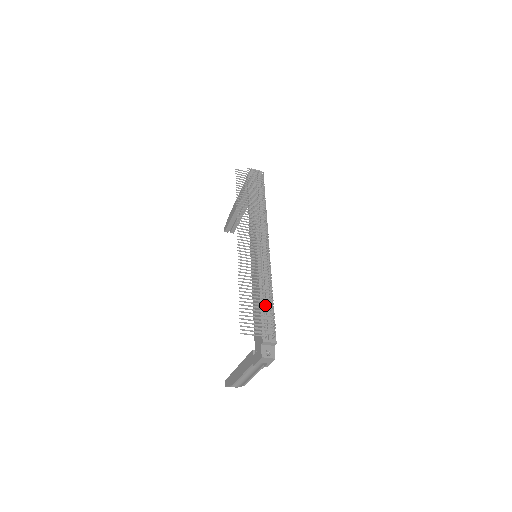
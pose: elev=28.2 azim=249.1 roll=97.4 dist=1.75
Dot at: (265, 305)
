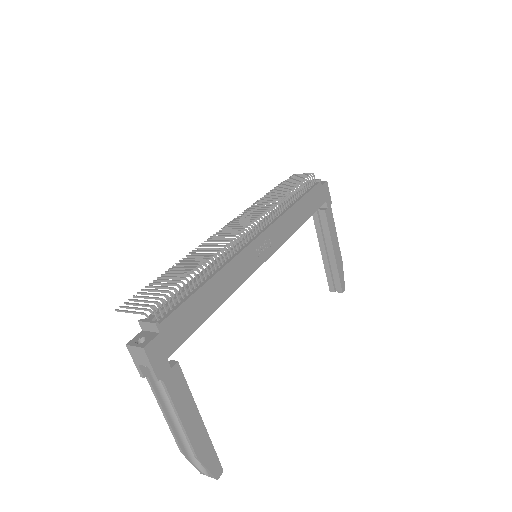
Dot at: (174, 277)
